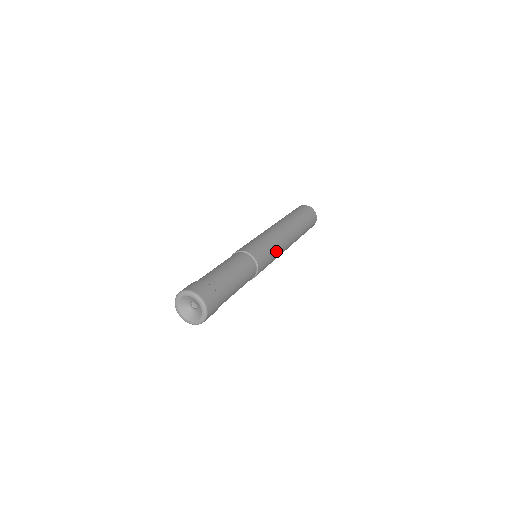
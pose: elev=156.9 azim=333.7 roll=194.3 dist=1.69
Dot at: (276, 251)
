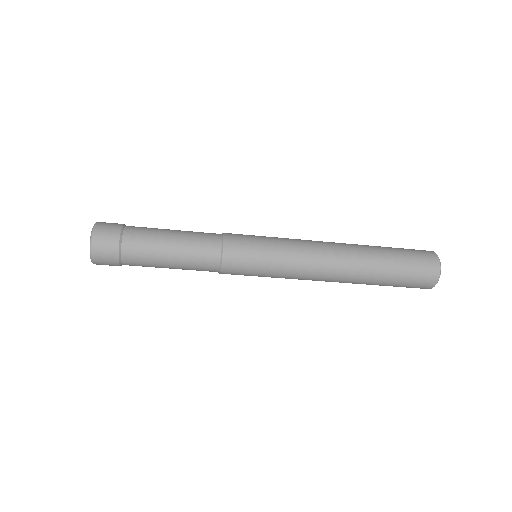
Dot at: (281, 254)
